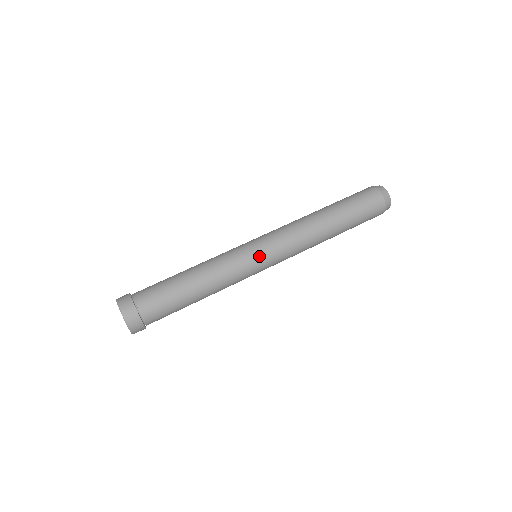
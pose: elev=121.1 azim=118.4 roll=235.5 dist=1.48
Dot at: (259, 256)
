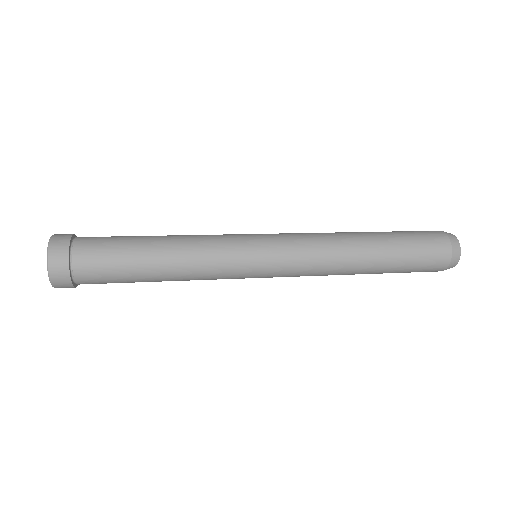
Dot at: (258, 250)
